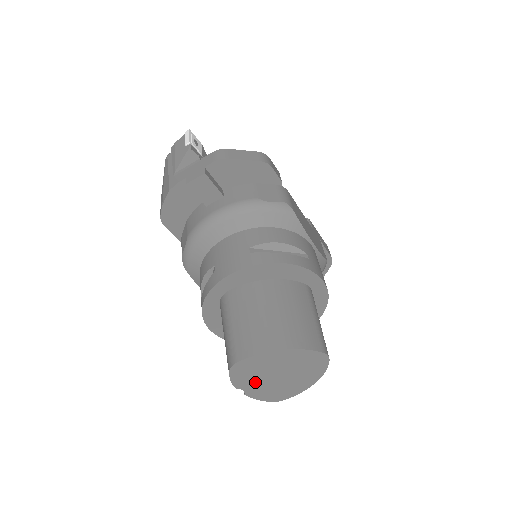
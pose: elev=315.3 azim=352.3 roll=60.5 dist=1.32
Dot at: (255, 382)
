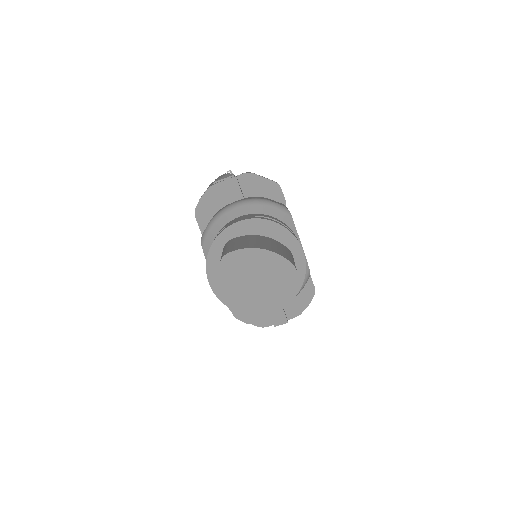
Dot at: (236, 286)
